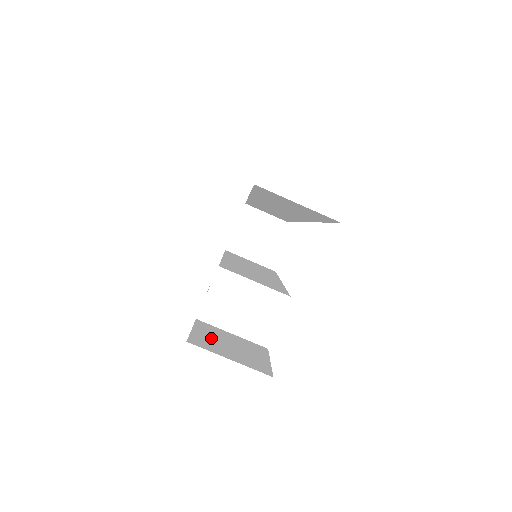
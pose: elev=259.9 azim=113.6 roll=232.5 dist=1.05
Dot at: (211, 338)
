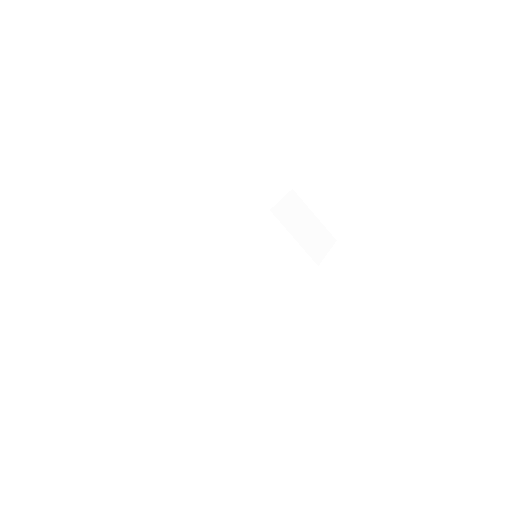
Dot at: occluded
